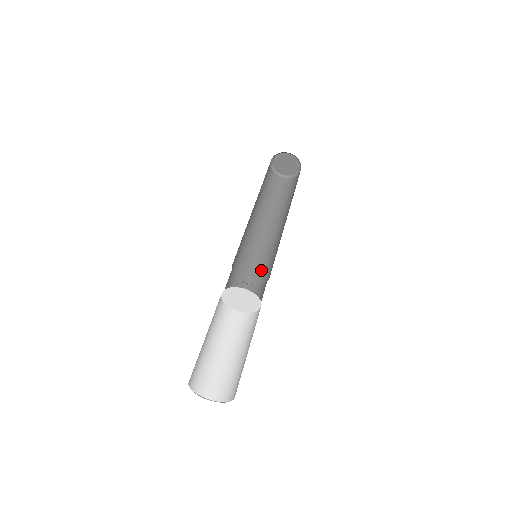
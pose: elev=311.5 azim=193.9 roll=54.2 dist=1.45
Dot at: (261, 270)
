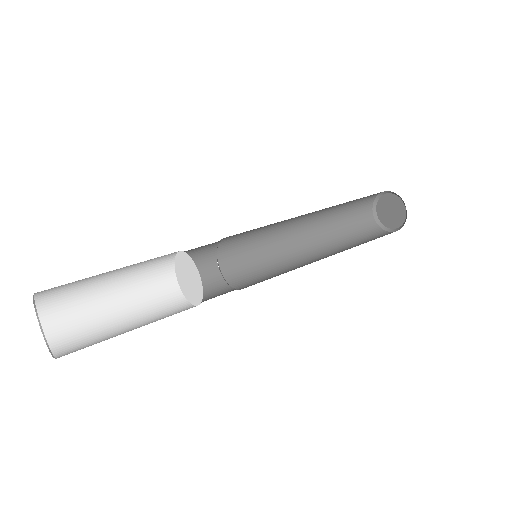
Dot at: (260, 281)
